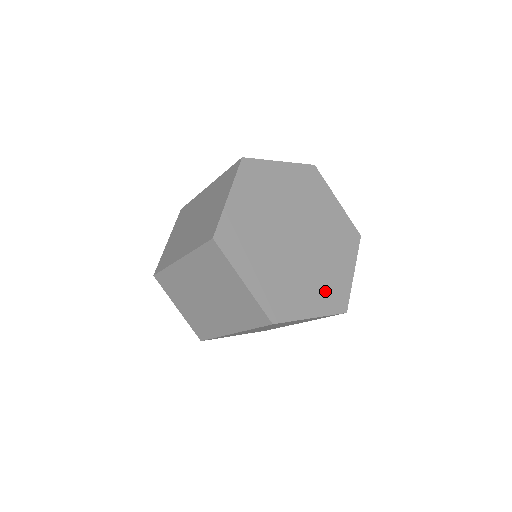
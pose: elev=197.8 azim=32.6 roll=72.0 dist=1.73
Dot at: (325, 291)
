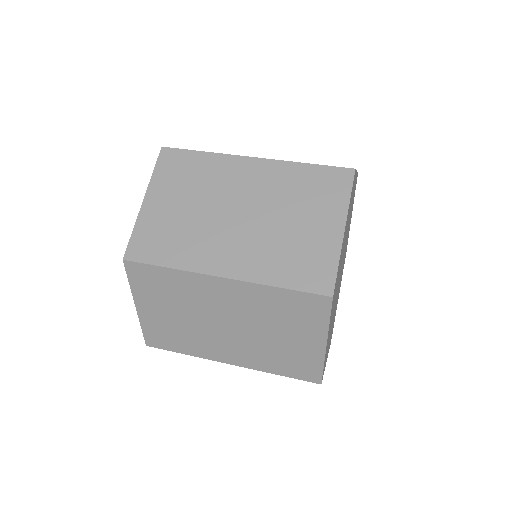
Dot at: (343, 266)
